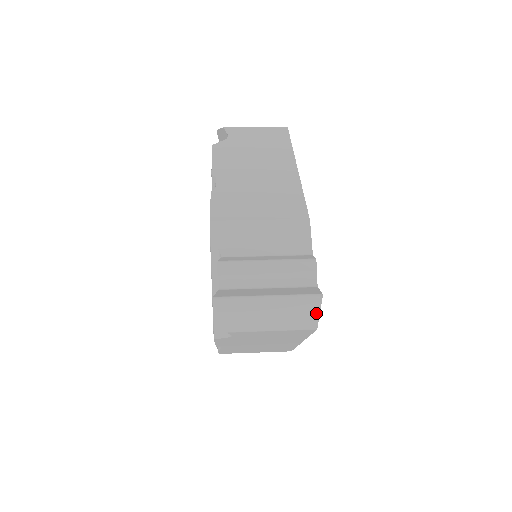
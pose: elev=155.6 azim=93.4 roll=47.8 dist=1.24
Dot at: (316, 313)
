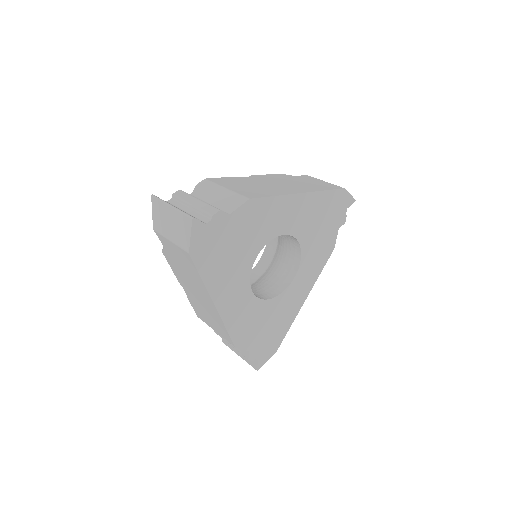
Dot at: (189, 235)
